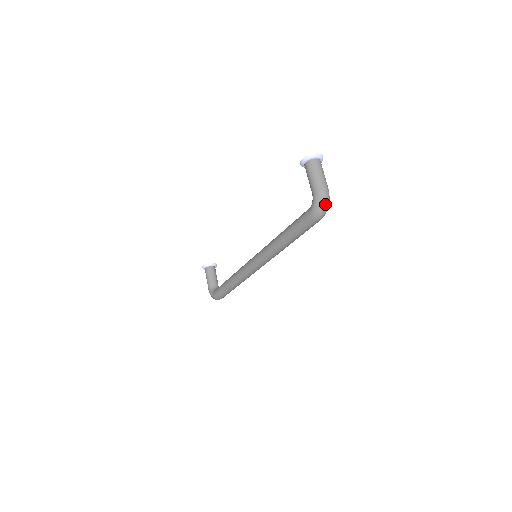
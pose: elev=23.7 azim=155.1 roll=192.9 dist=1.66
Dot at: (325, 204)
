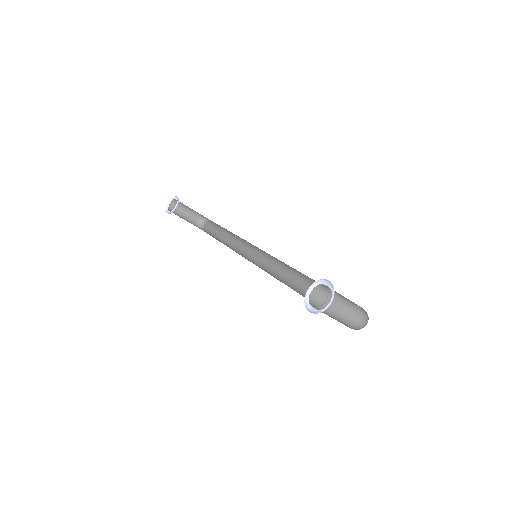
Dot at: occluded
